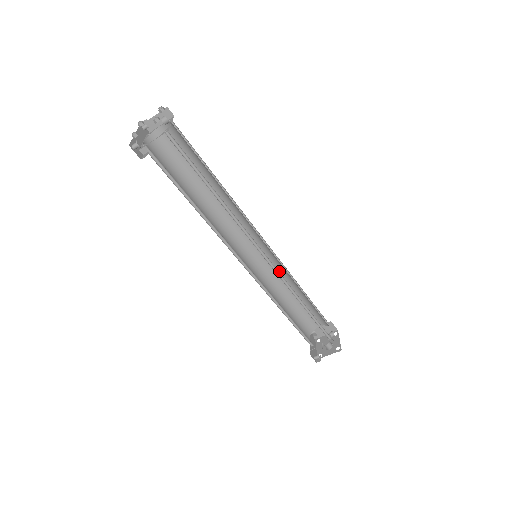
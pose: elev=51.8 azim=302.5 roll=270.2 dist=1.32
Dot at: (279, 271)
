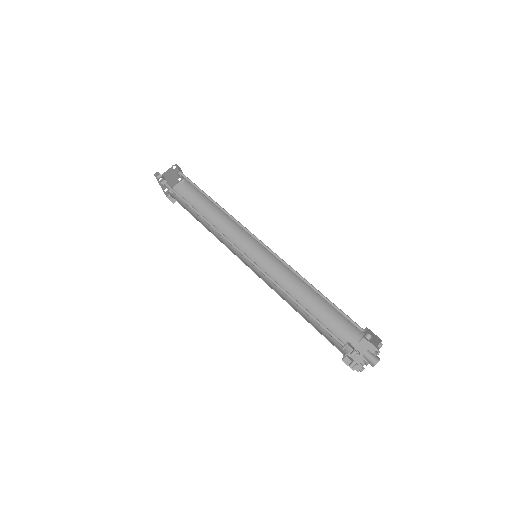
Dot at: (285, 282)
